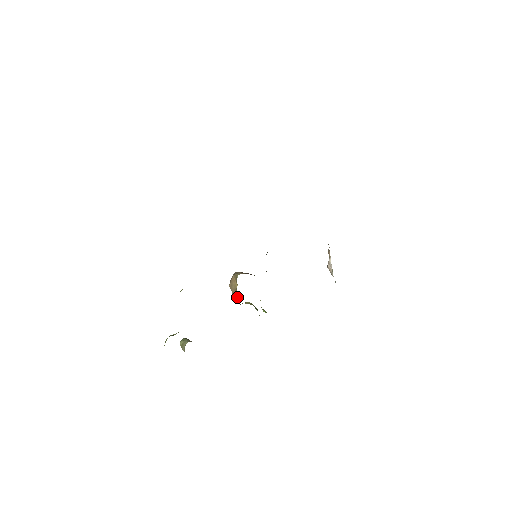
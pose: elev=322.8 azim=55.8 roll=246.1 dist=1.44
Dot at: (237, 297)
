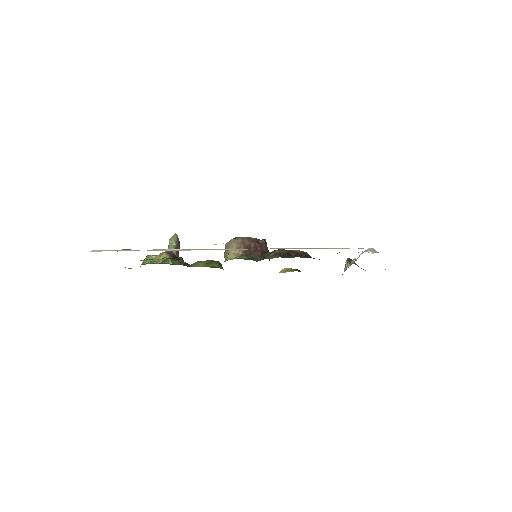
Dot at: occluded
